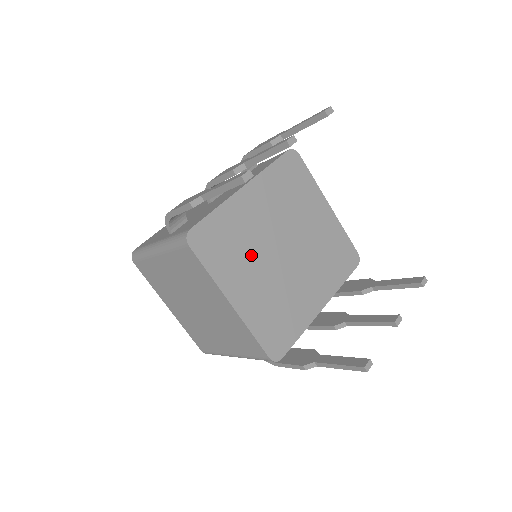
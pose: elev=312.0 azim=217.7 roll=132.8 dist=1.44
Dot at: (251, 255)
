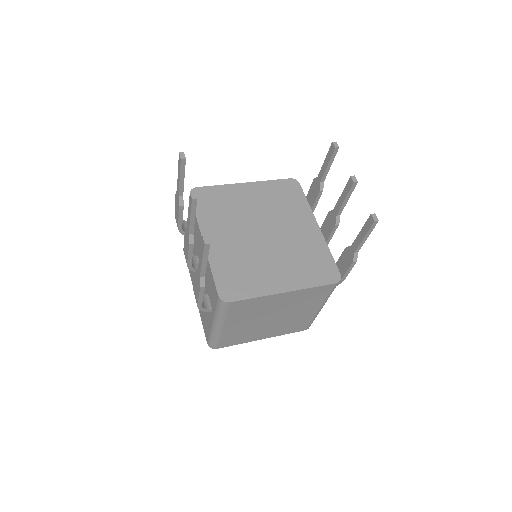
Dot at: (256, 261)
